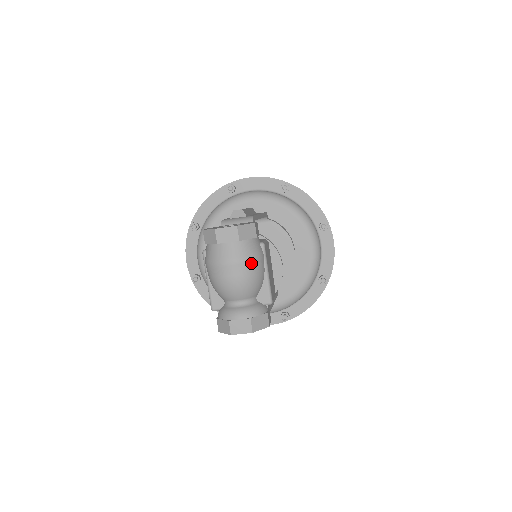
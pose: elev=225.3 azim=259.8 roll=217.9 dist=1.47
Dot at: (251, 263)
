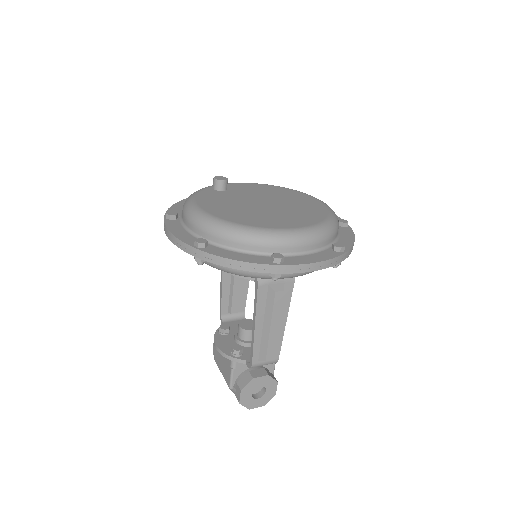
Dot at: occluded
